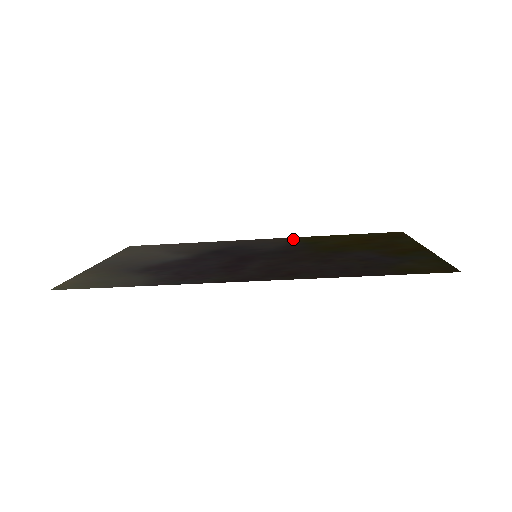
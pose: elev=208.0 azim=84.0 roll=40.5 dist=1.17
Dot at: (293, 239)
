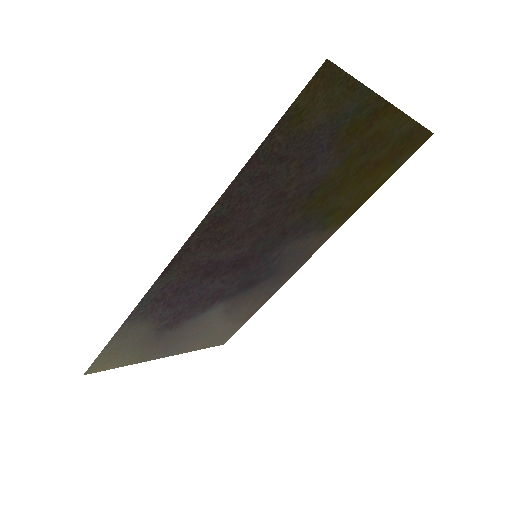
Dot at: (328, 231)
